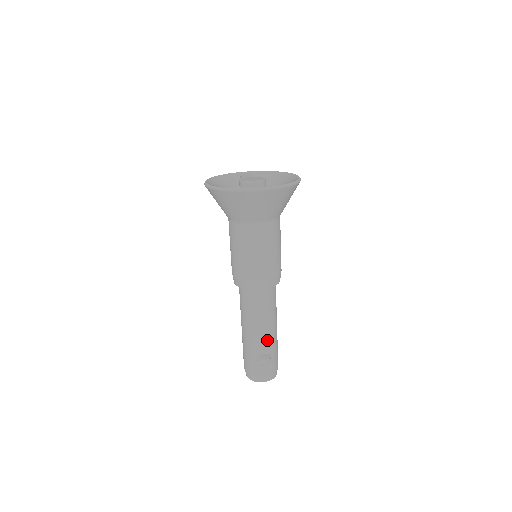
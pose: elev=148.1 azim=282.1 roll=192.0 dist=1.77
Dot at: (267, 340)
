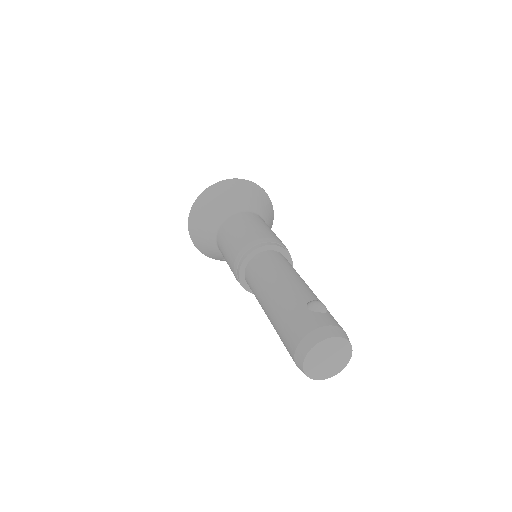
Dot at: (308, 291)
